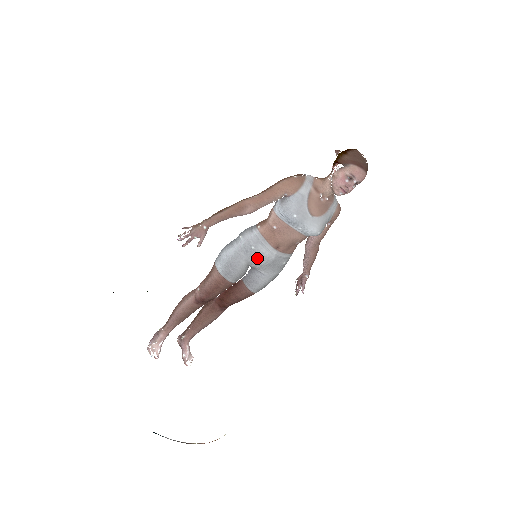
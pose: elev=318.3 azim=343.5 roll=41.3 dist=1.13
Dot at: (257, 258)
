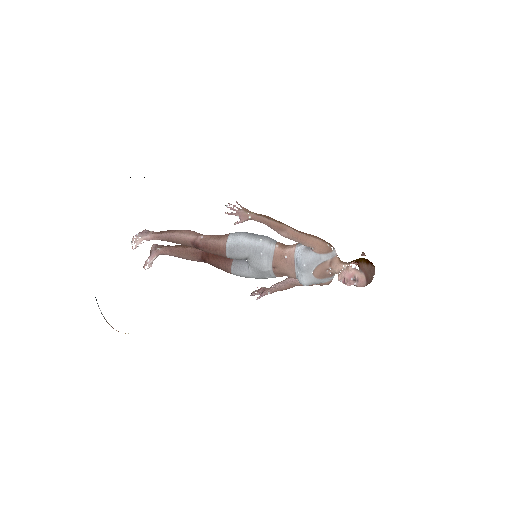
Dot at: (257, 261)
